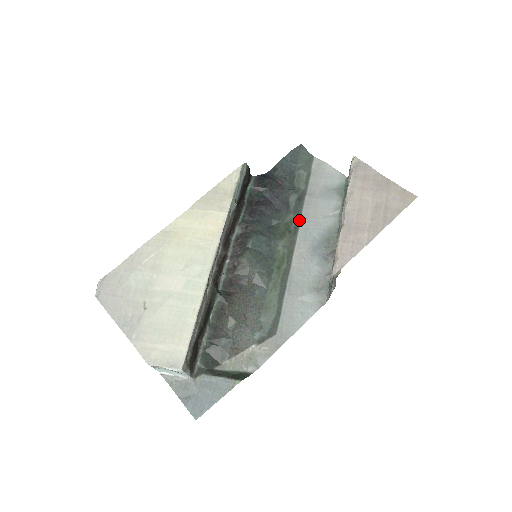
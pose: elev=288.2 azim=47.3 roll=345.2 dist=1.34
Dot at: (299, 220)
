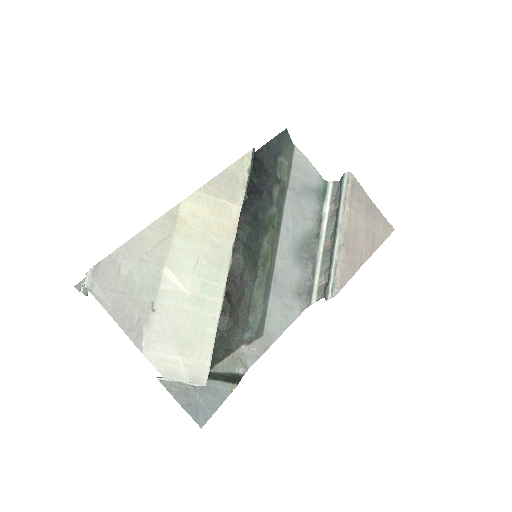
Dot at: (281, 216)
